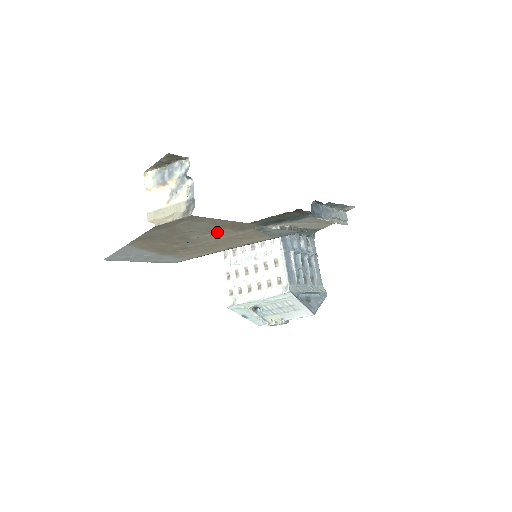
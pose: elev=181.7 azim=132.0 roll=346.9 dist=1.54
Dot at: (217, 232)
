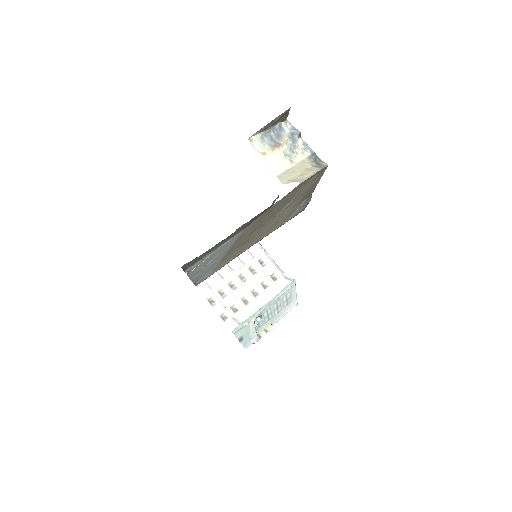
Dot at: (291, 206)
